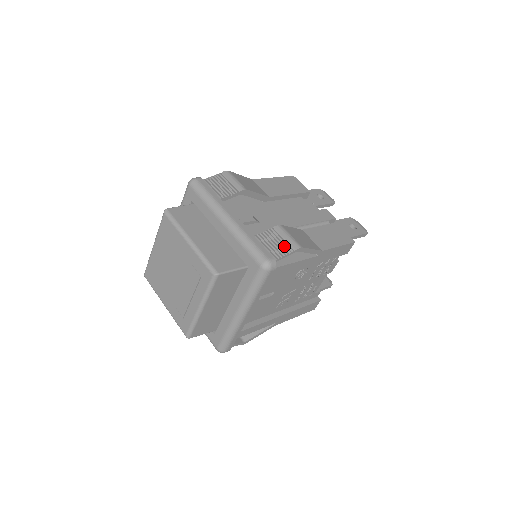
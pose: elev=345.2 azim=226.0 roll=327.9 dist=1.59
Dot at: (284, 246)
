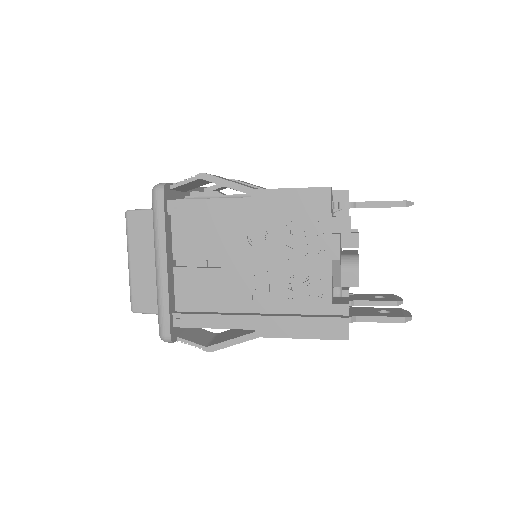
Dot at: occluded
